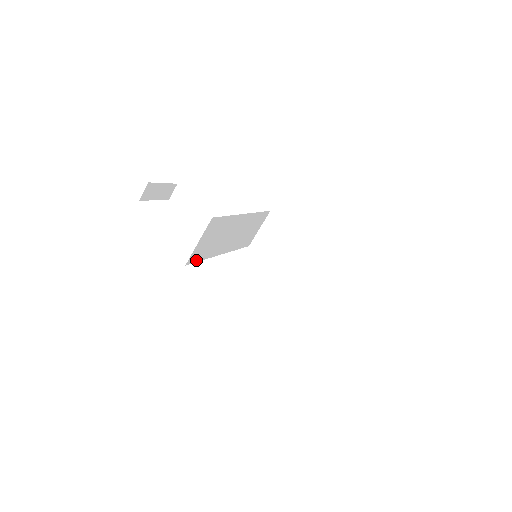
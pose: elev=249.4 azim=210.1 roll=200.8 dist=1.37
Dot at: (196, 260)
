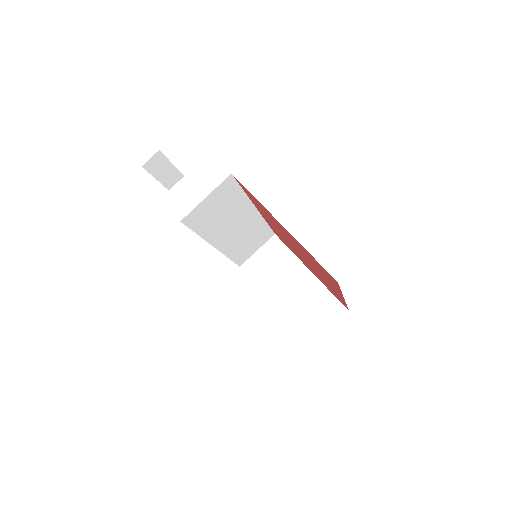
Dot at: (192, 226)
